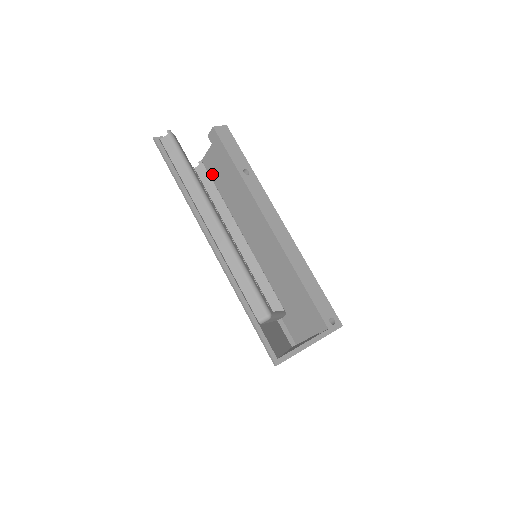
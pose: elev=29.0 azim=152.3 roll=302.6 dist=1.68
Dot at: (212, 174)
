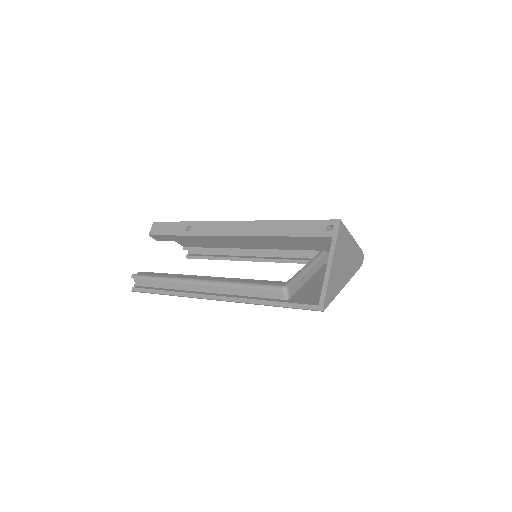
Dot at: (194, 246)
